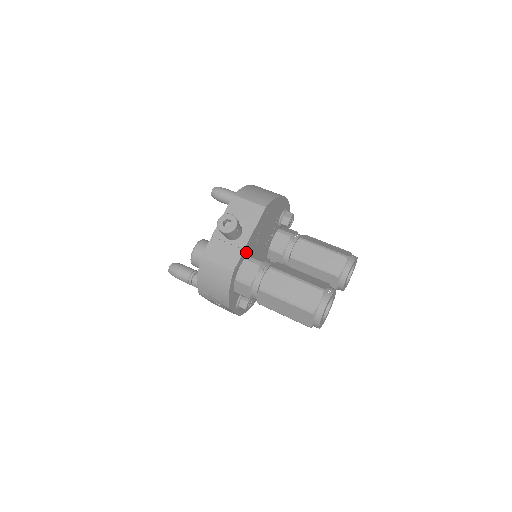
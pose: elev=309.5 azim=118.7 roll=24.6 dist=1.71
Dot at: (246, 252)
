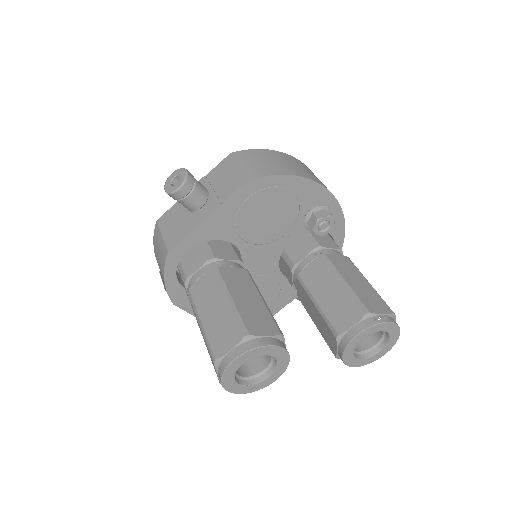
Dot at: (203, 235)
